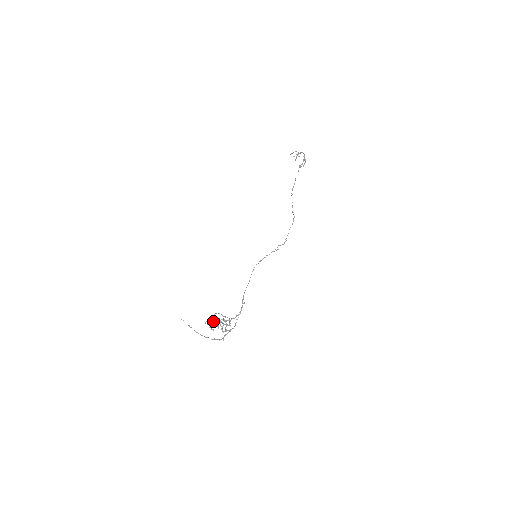
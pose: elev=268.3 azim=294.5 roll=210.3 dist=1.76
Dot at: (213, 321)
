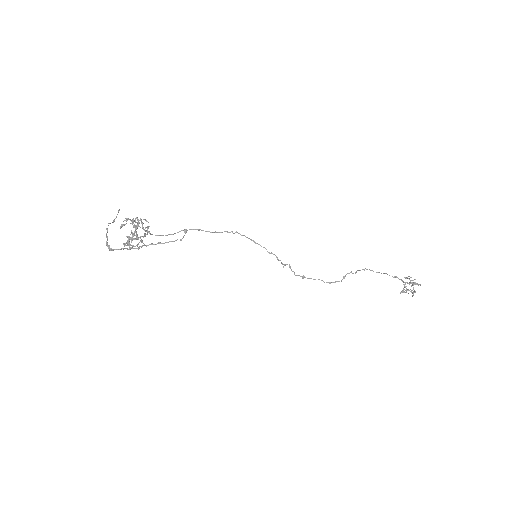
Dot at: occluded
